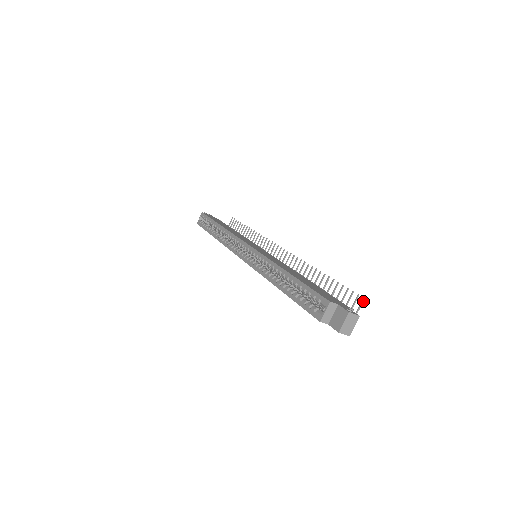
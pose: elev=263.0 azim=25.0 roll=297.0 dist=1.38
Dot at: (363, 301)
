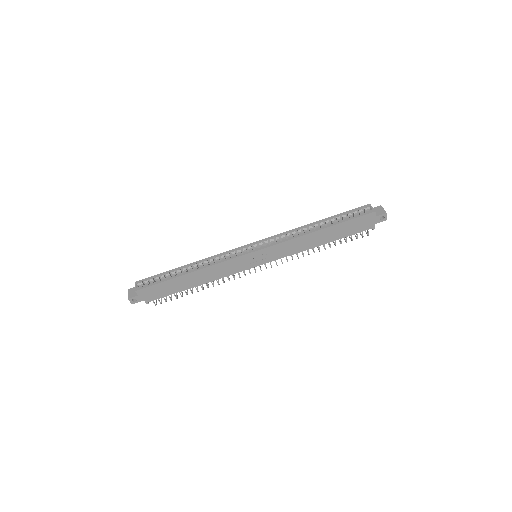
Dot at: occluded
